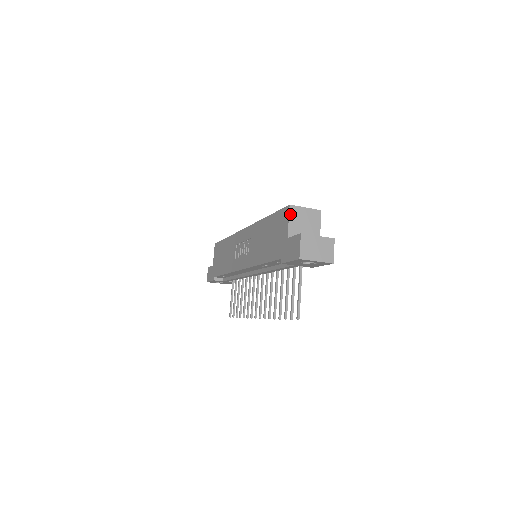
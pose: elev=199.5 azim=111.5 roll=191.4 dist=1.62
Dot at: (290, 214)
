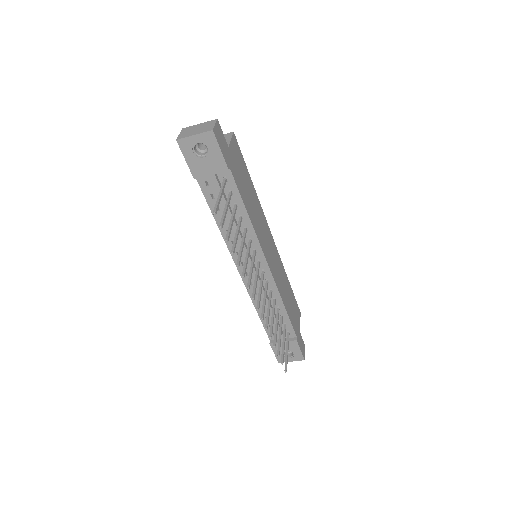
Dot at: occluded
